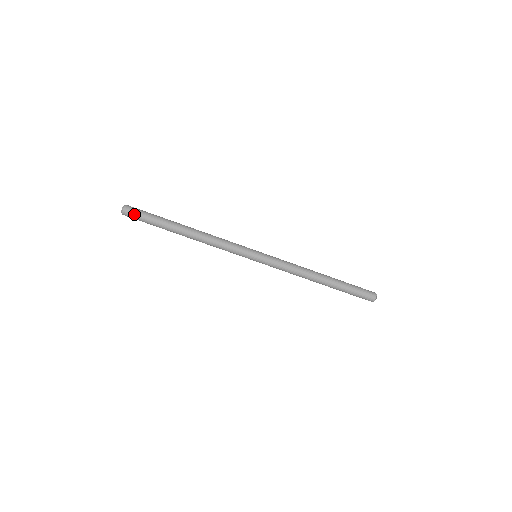
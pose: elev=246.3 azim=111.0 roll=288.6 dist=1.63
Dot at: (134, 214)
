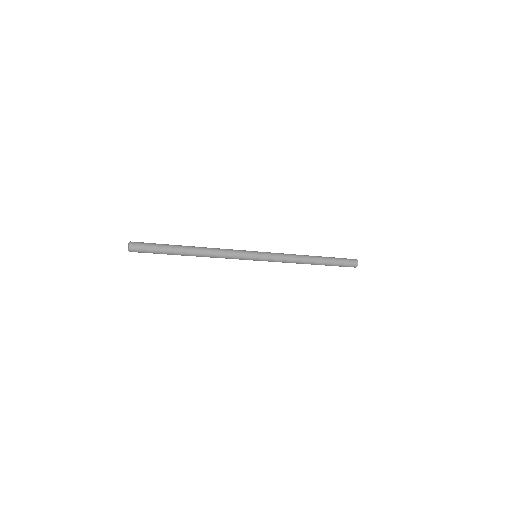
Dot at: (140, 252)
